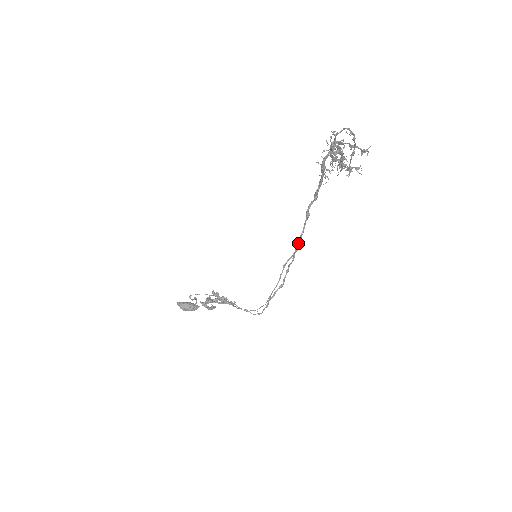
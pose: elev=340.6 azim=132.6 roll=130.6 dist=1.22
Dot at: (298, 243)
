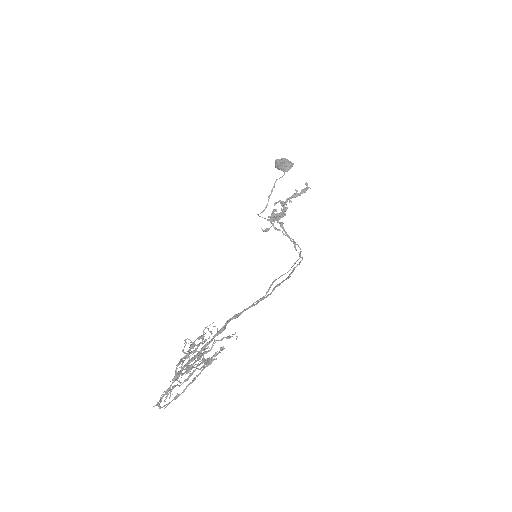
Dot at: (257, 303)
